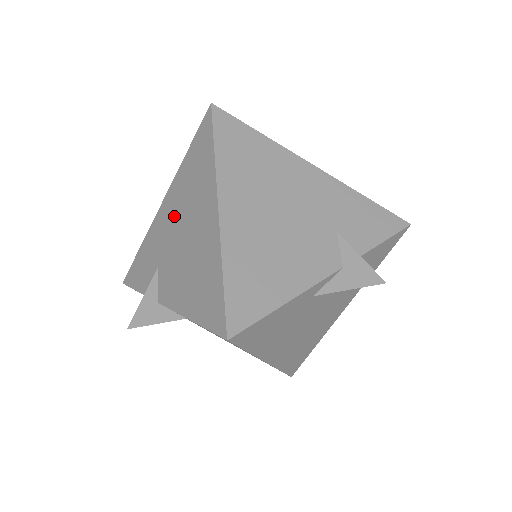
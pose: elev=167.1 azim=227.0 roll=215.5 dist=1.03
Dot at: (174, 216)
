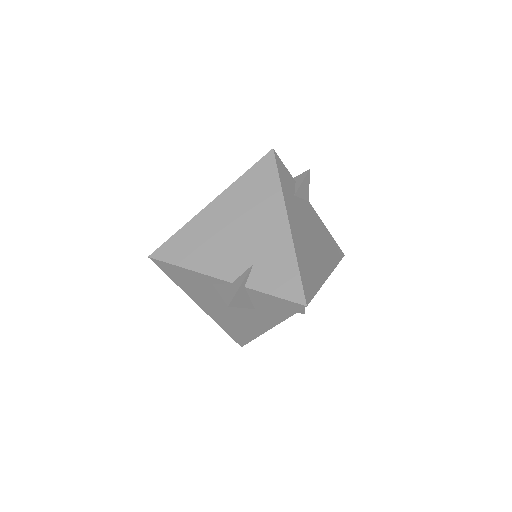
Dot at: occluded
